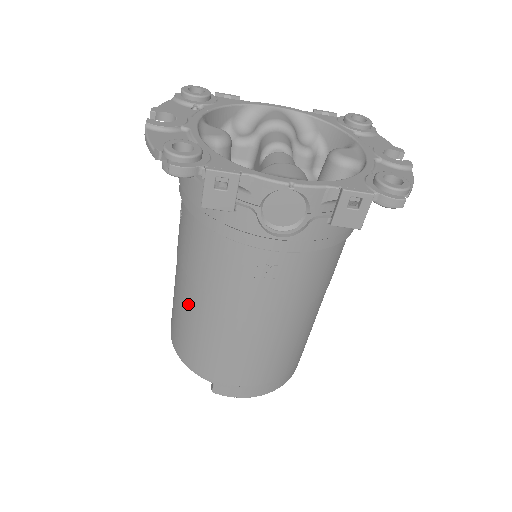
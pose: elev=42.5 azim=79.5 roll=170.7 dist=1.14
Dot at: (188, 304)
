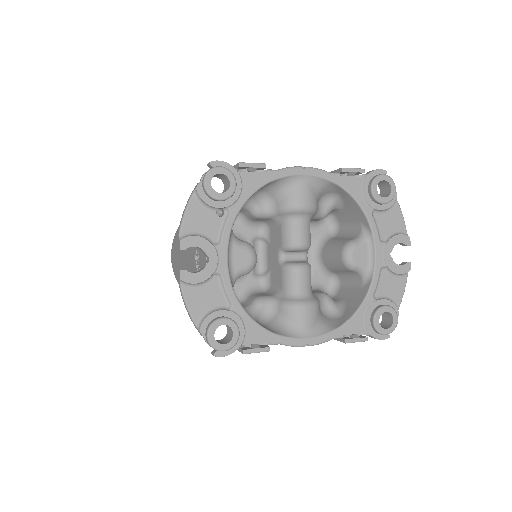
Dot at: occluded
